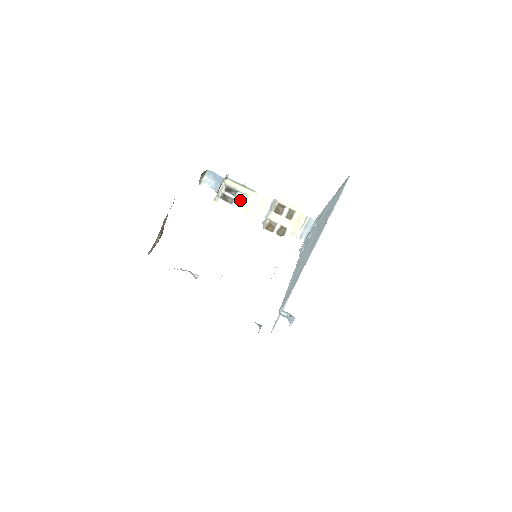
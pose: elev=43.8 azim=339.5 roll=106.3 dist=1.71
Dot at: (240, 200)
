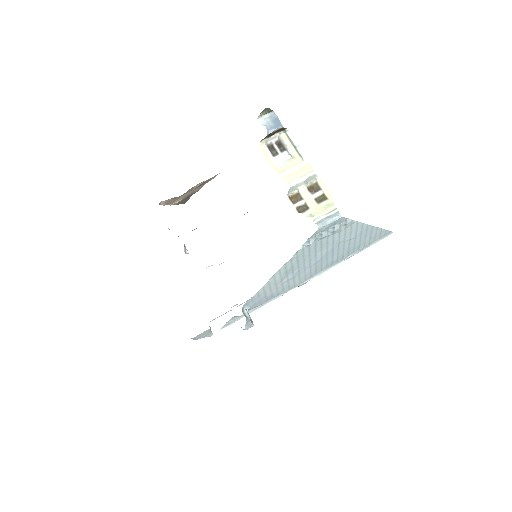
Dot at: (283, 157)
